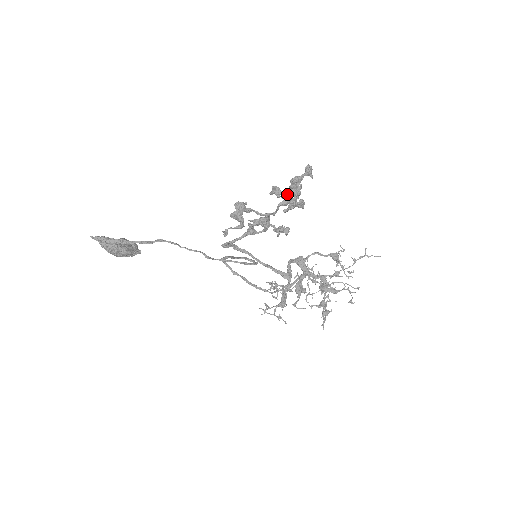
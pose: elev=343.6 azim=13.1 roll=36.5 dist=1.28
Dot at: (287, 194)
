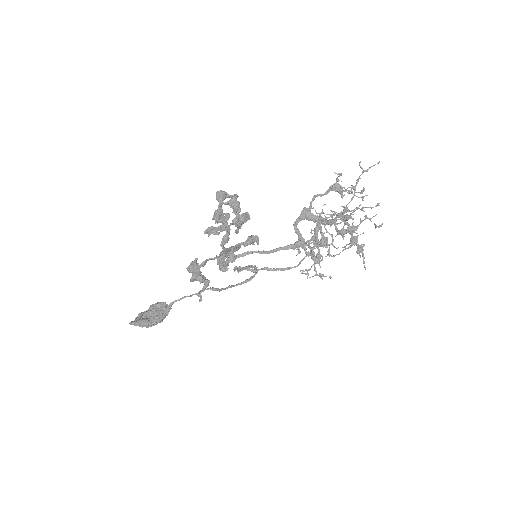
Dot at: (222, 227)
